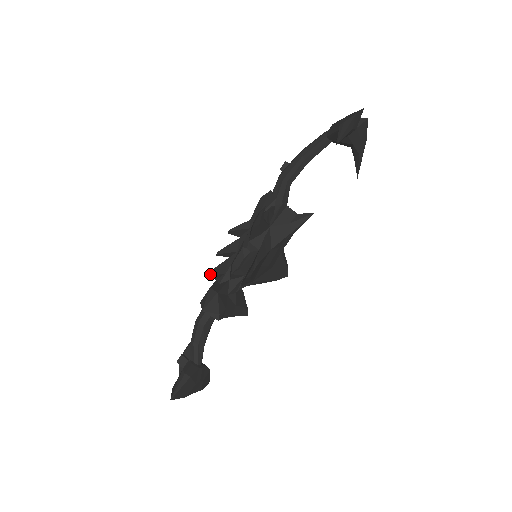
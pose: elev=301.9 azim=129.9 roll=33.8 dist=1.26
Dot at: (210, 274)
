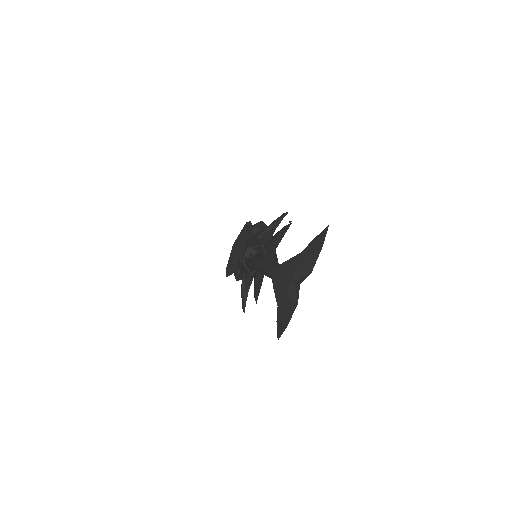
Dot at: occluded
